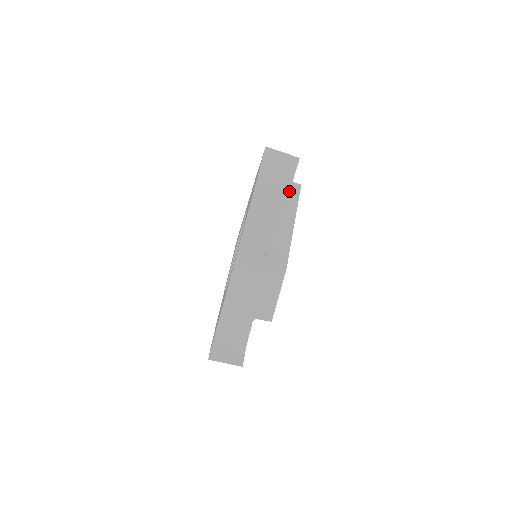
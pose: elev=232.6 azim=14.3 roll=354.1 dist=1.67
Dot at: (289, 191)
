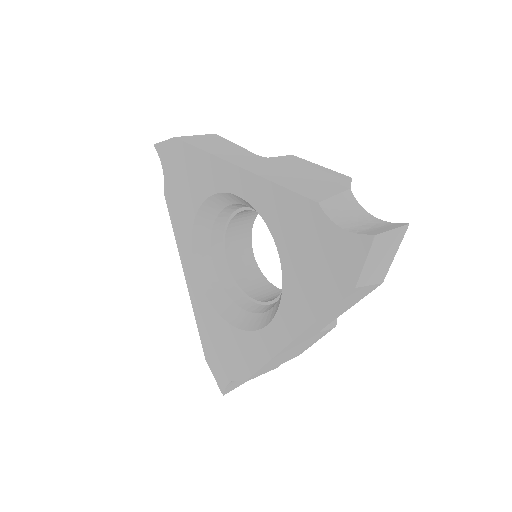
Dot at: occluded
